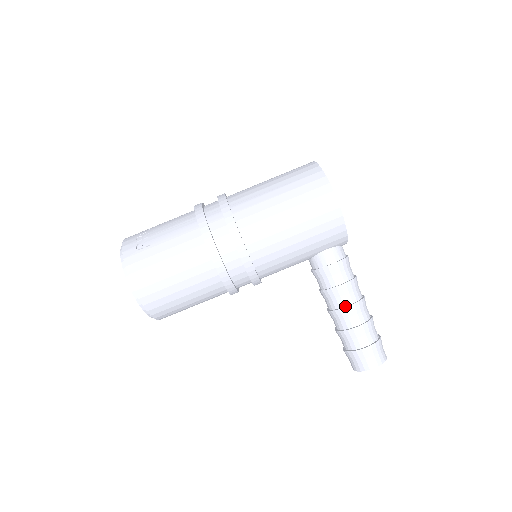
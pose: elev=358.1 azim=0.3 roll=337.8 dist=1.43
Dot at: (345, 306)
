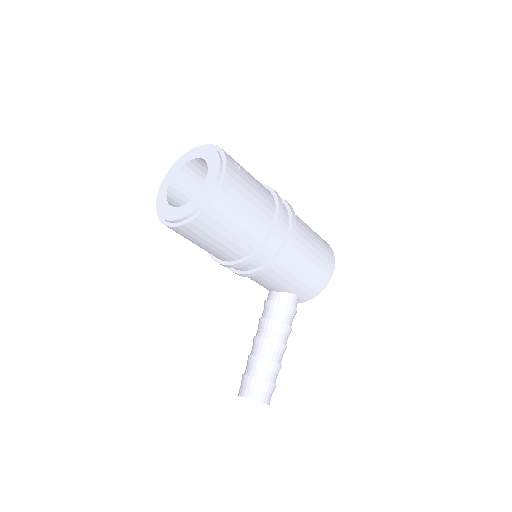
Dot at: (281, 343)
